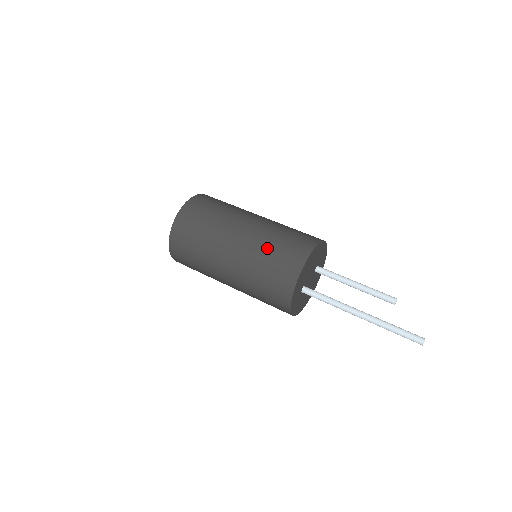
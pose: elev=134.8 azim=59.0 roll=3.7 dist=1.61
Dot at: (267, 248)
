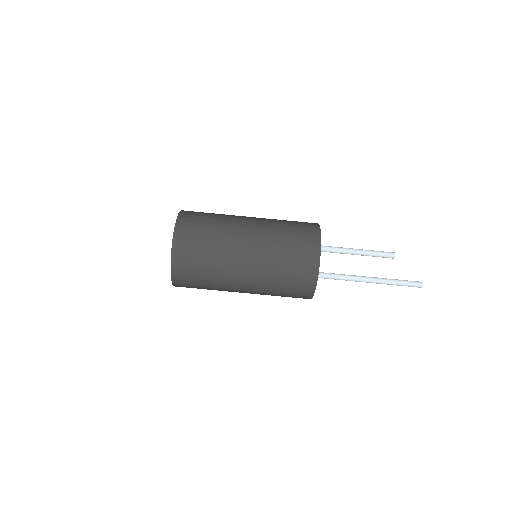
Dot at: (276, 284)
